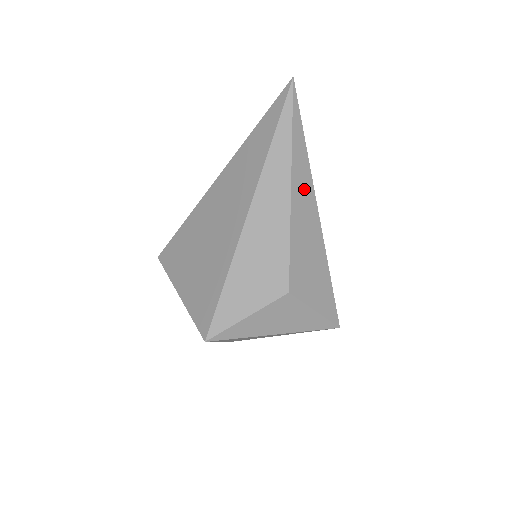
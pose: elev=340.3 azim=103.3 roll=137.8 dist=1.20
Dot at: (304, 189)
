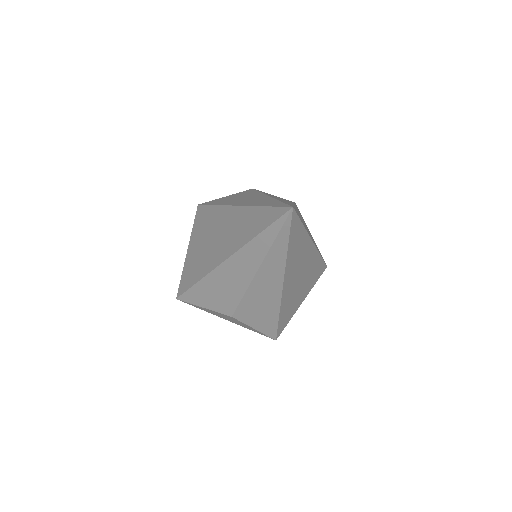
Dot at: (272, 273)
